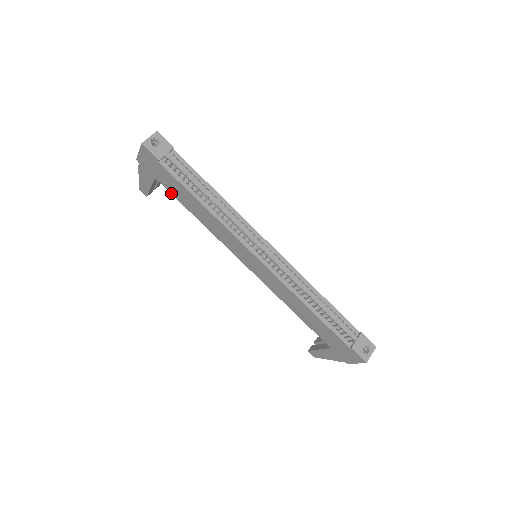
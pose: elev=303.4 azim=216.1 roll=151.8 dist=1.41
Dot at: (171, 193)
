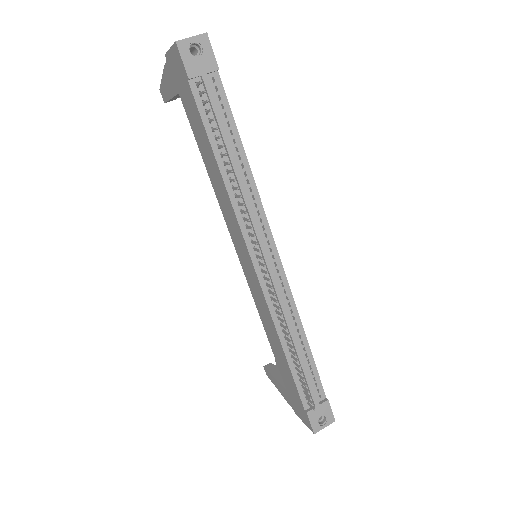
Dot at: (190, 124)
